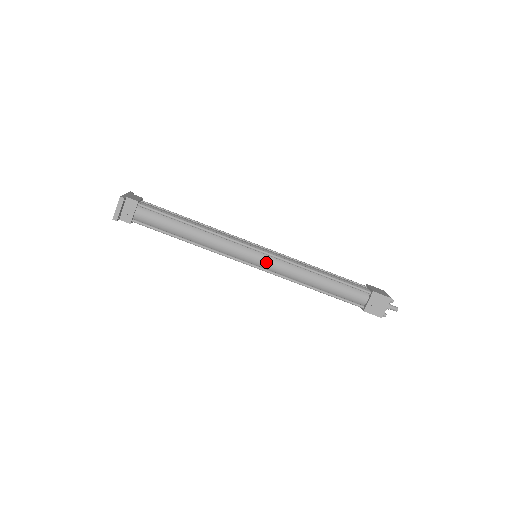
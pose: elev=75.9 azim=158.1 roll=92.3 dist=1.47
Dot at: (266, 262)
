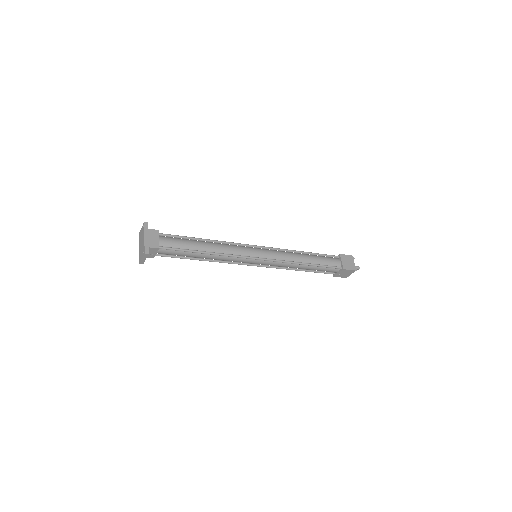
Dot at: (264, 264)
